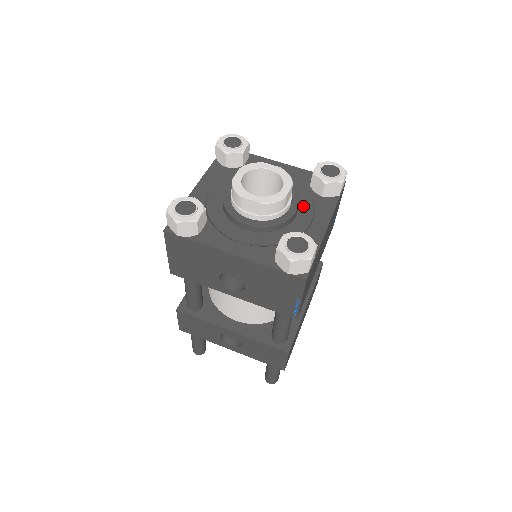
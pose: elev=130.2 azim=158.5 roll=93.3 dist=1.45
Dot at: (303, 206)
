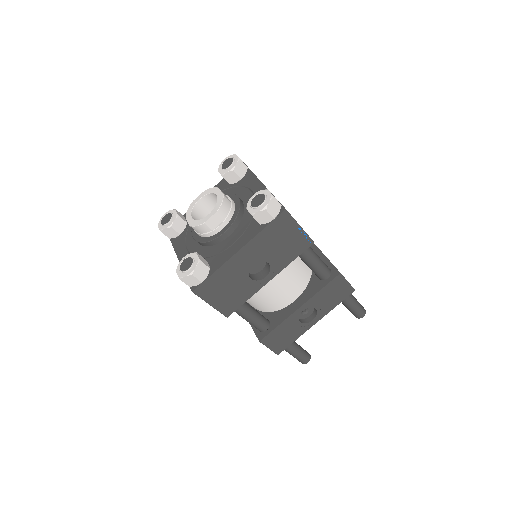
Dot at: (239, 194)
